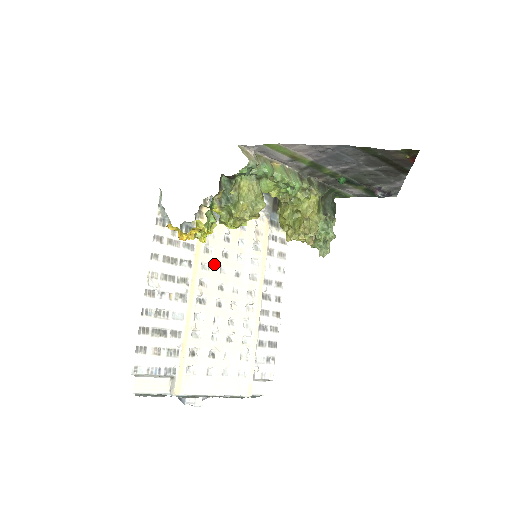
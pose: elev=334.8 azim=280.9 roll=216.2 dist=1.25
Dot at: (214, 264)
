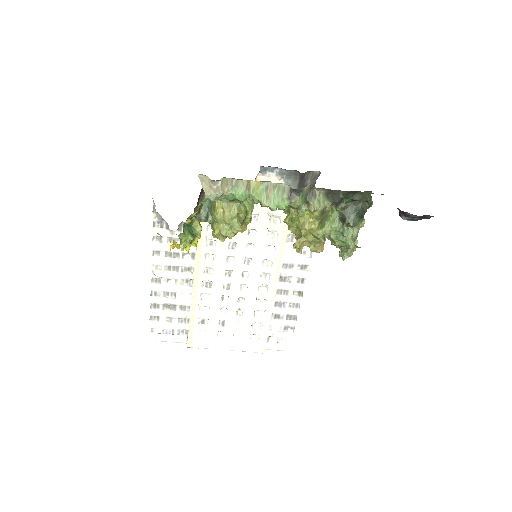
Dot at: (219, 255)
